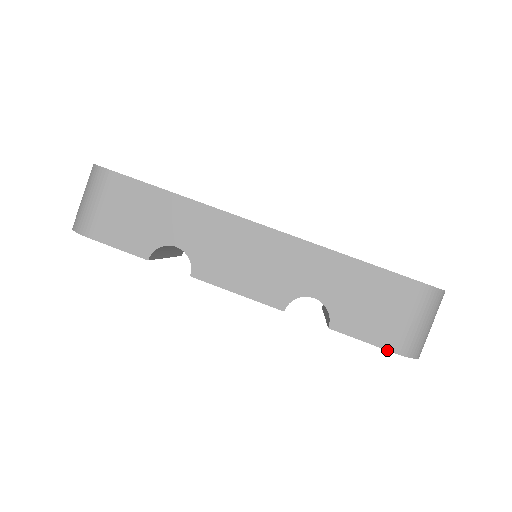
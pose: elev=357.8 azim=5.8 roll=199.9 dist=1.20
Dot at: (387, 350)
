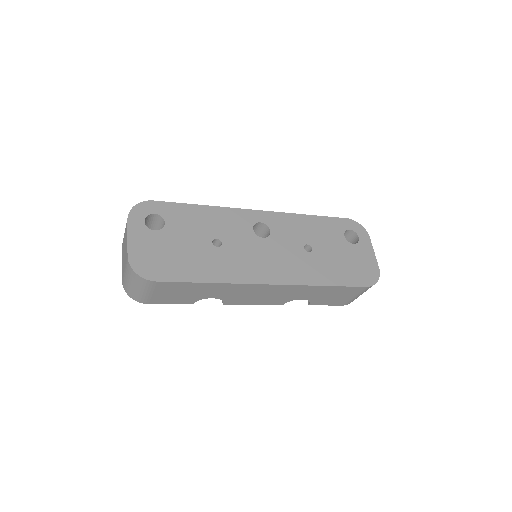
Dot at: occluded
